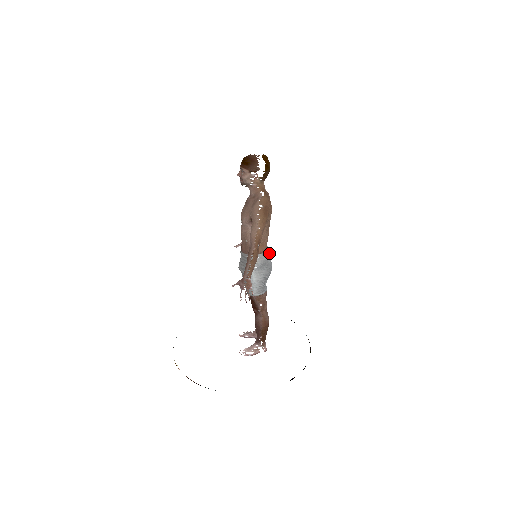
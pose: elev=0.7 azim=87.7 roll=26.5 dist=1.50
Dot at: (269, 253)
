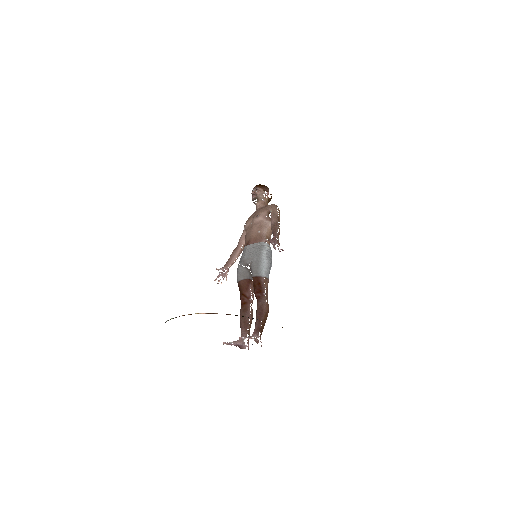
Dot at: occluded
